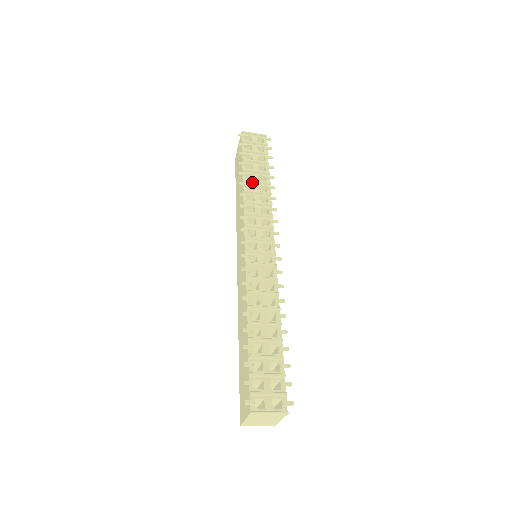
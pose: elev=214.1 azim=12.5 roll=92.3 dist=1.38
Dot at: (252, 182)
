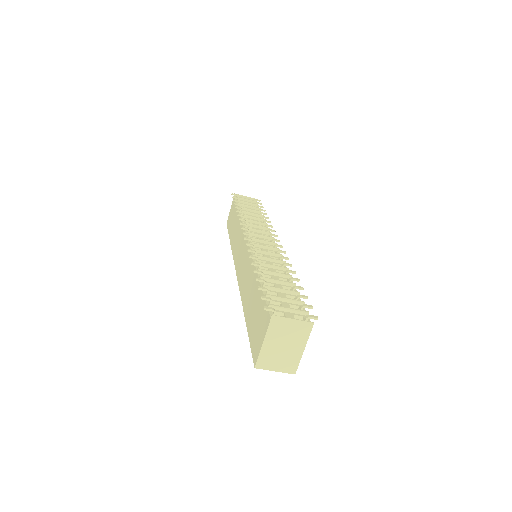
Dot at: (247, 213)
